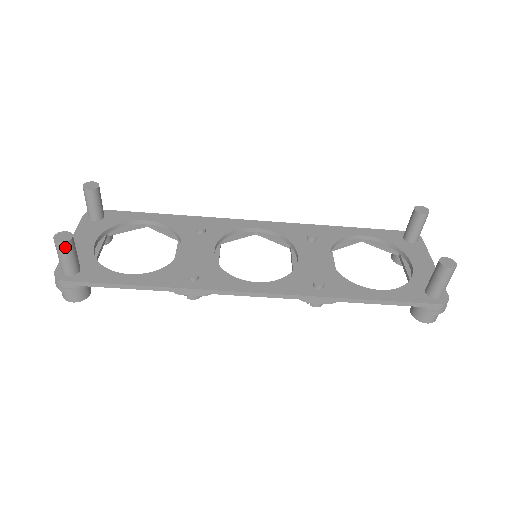
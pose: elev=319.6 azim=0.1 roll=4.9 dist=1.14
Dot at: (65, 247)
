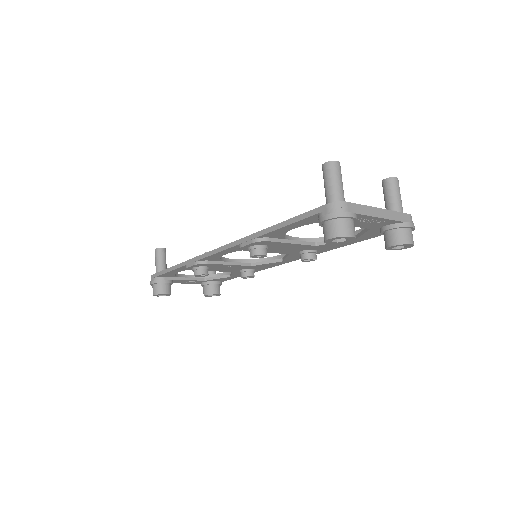
Dot at: (157, 252)
